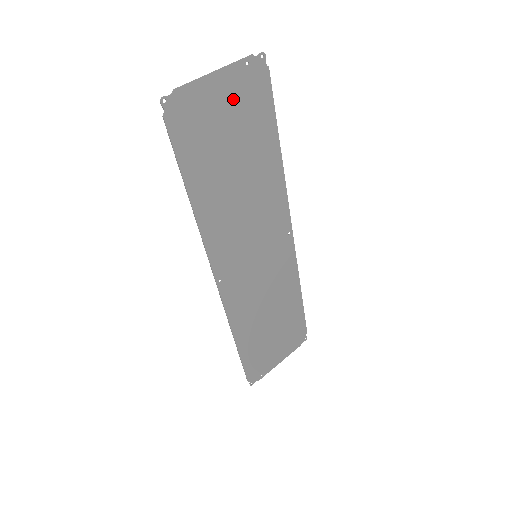
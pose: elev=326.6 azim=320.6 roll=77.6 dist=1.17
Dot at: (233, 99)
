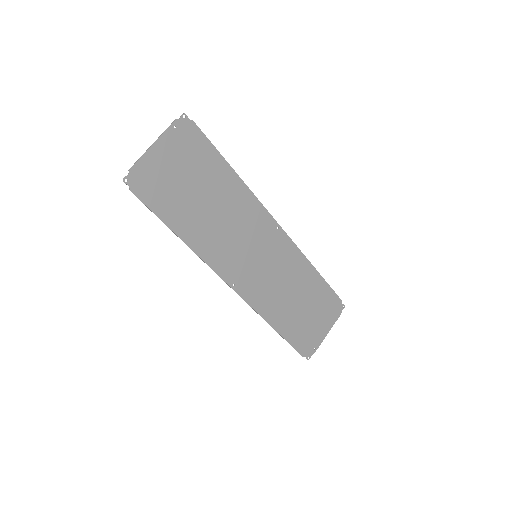
Dot at: (176, 155)
